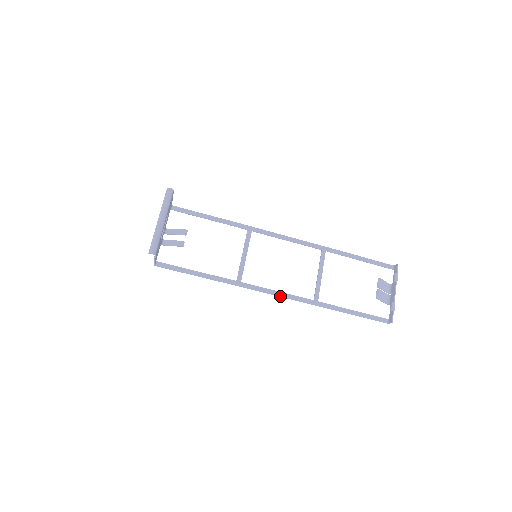
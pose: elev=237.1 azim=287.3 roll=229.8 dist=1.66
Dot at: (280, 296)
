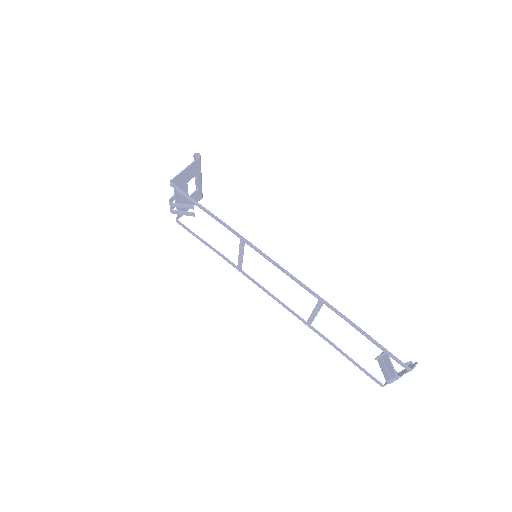
Dot at: occluded
